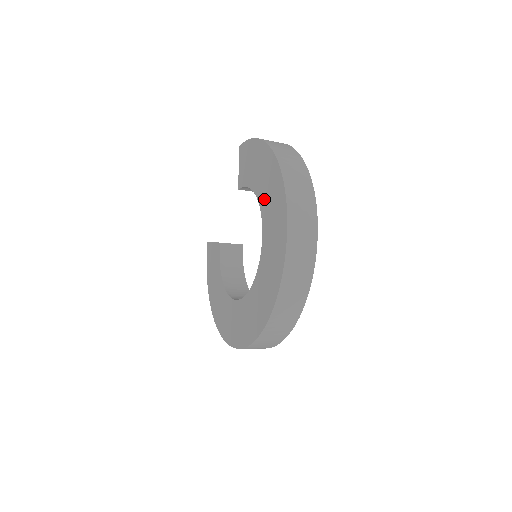
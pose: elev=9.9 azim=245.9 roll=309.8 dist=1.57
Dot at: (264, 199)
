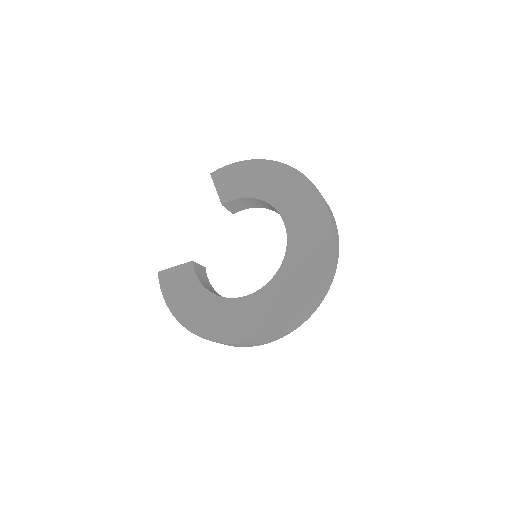
Dot at: (278, 197)
